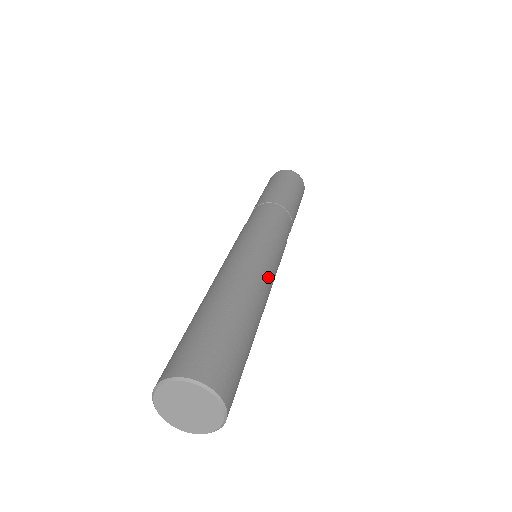
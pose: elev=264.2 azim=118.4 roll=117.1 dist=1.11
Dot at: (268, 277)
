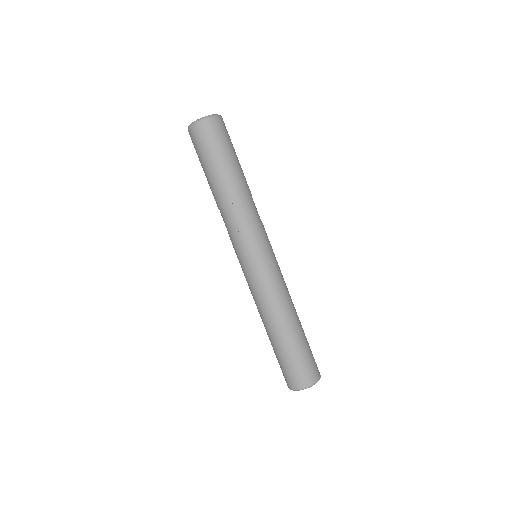
Dot at: (274, 292)
